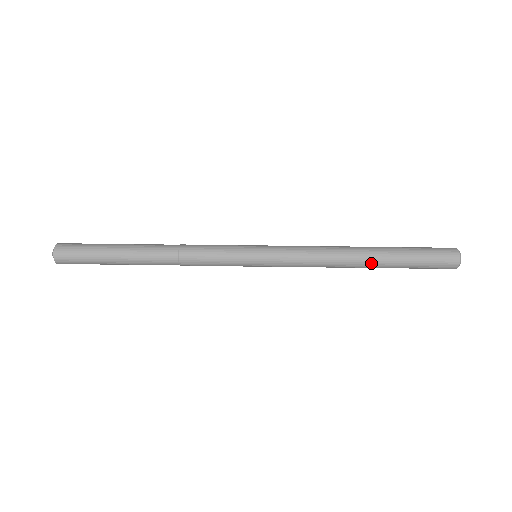
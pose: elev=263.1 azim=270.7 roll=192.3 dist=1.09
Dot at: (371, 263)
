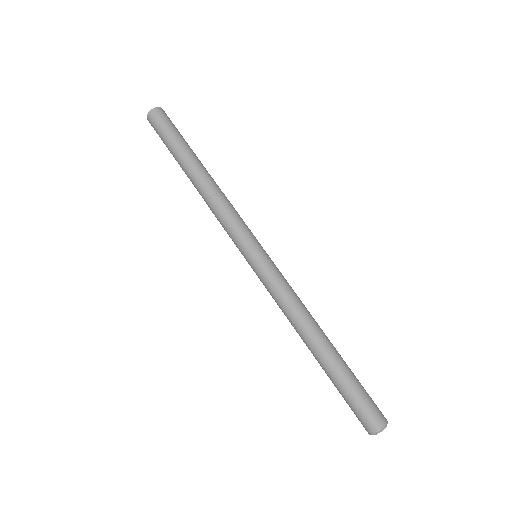
Dot at: (322, 350)
